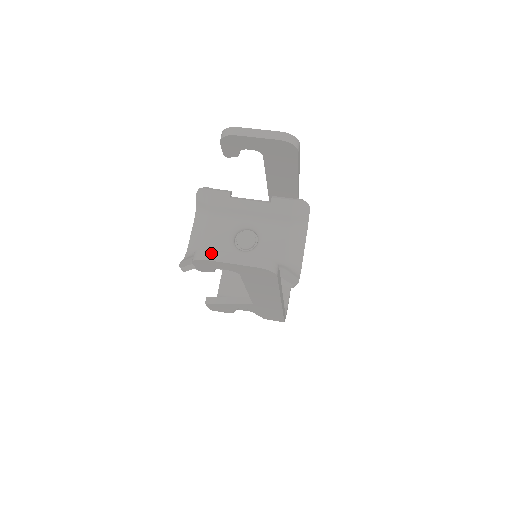
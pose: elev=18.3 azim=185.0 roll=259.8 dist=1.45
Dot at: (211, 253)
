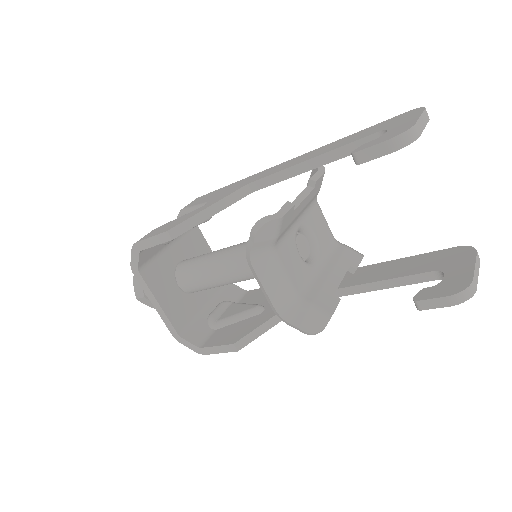
Dot at: (474, 281)
